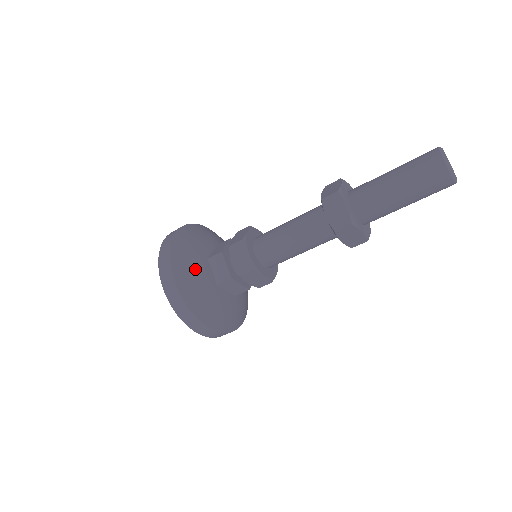
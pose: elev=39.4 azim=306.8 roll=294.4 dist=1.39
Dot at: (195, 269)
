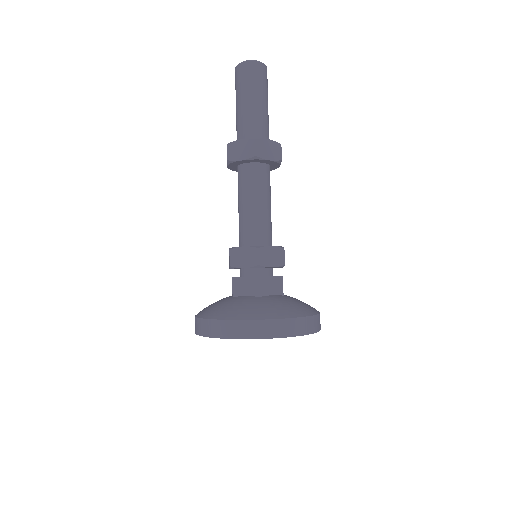
Dot at: (231, 304)
